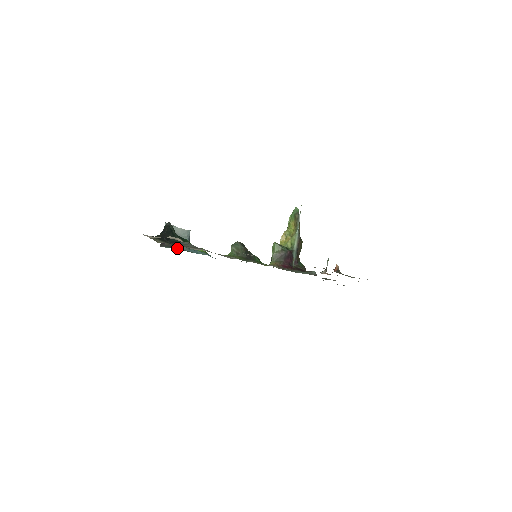
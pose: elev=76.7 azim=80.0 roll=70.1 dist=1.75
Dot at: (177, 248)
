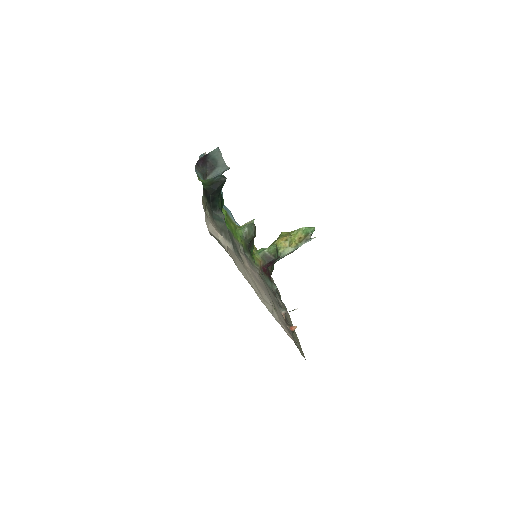
Dot at: (206, 177)
